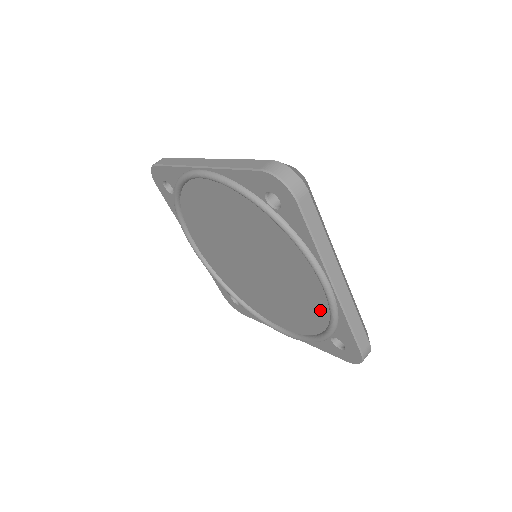
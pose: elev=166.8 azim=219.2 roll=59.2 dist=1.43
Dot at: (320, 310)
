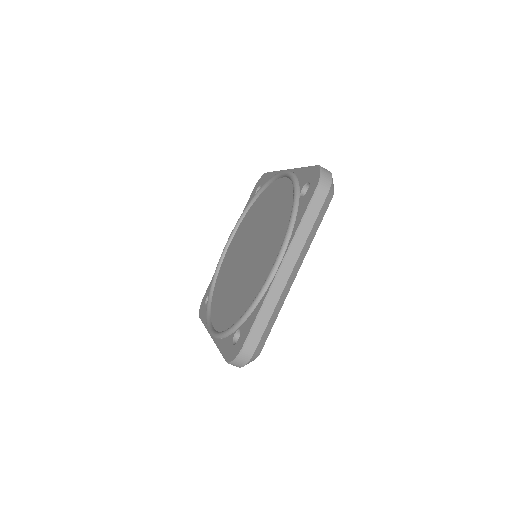
Dot at: (254, 296)
